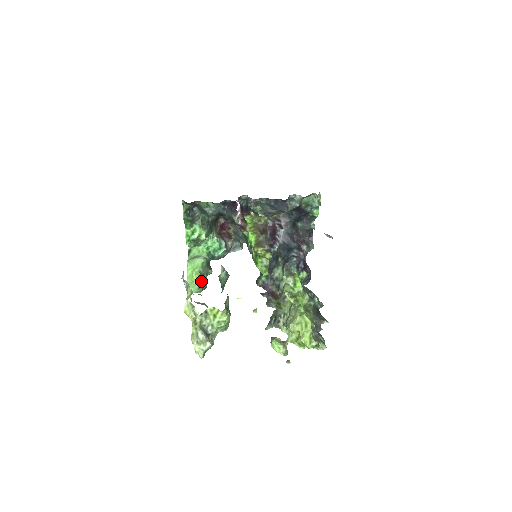
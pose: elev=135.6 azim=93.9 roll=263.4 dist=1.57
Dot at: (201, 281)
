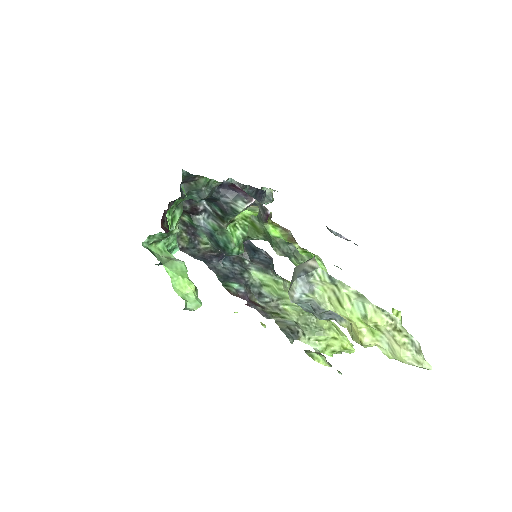
Dot at: (196, 292)
